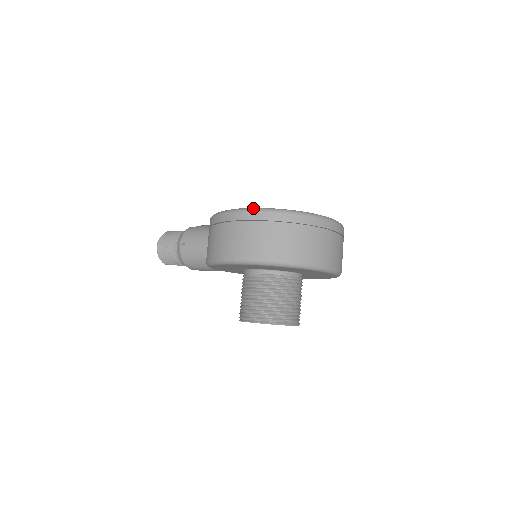
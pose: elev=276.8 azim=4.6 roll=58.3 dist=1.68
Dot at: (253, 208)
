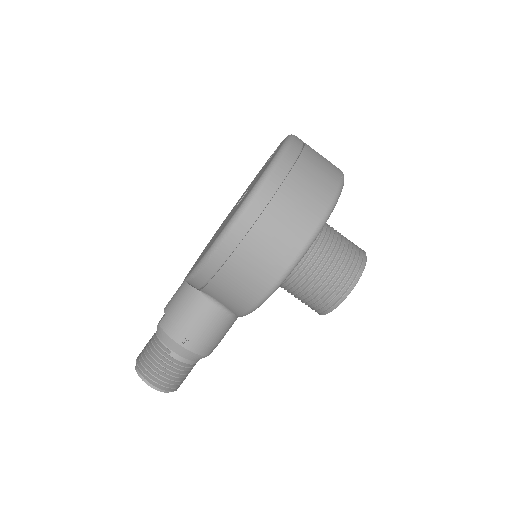
Dot at: (250, 194)
